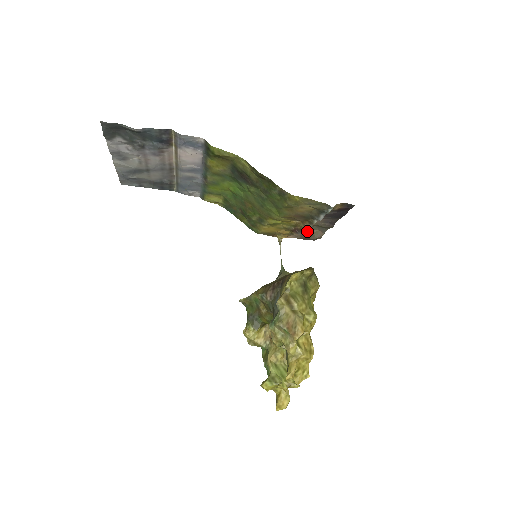
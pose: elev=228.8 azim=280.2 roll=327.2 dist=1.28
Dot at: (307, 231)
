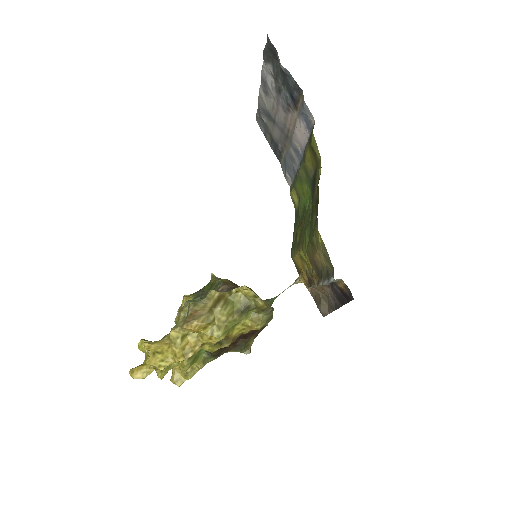
Dot at: (320, 296)
